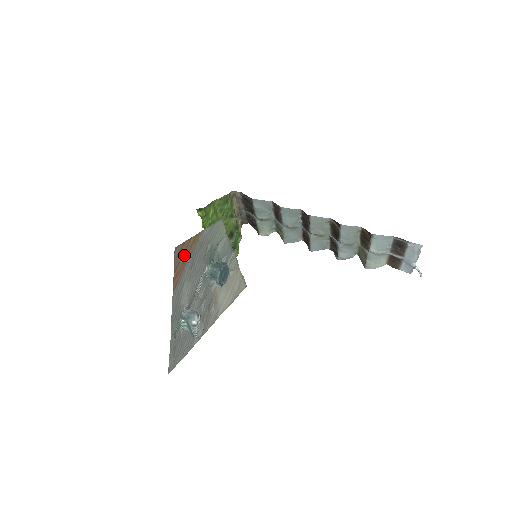
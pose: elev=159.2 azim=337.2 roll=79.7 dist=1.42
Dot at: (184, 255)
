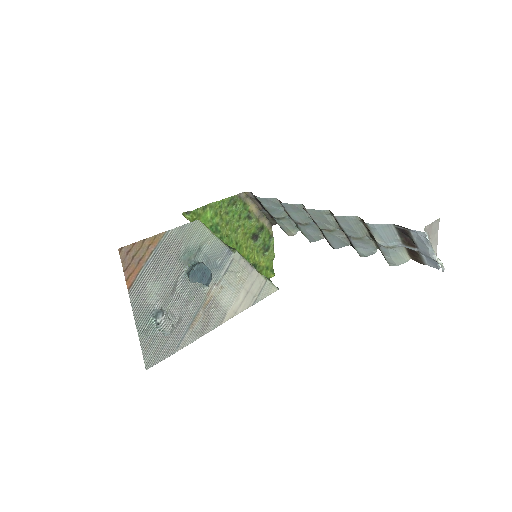
Dot at: (138, 256)
